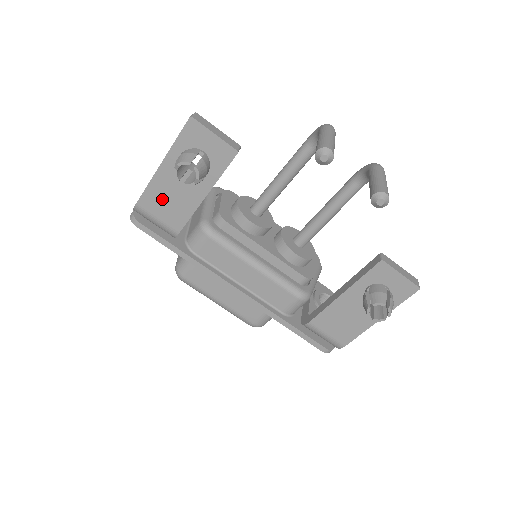
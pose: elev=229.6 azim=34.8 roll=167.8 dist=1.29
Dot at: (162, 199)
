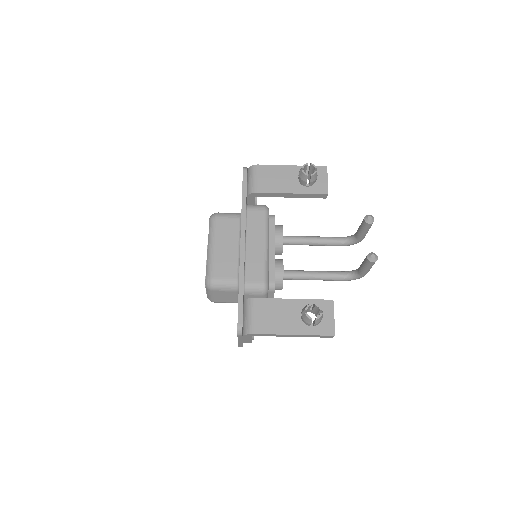
Dot at: (272, 175)
